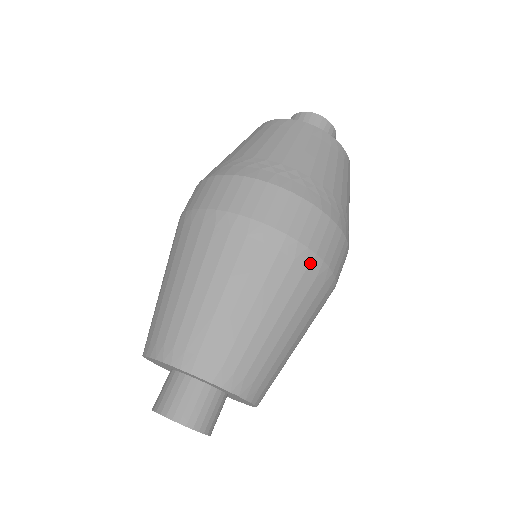
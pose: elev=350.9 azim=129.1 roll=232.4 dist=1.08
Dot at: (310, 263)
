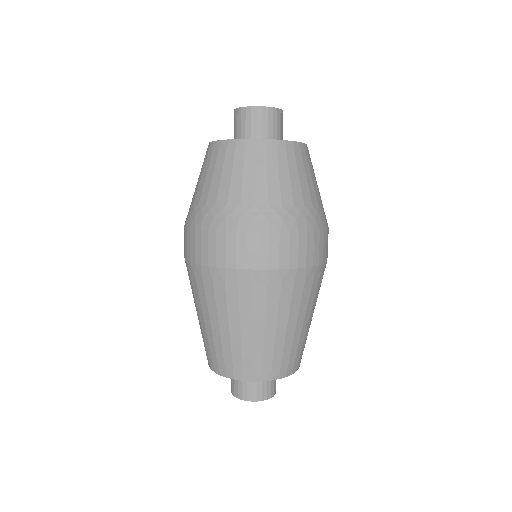
Dot at: occluded
